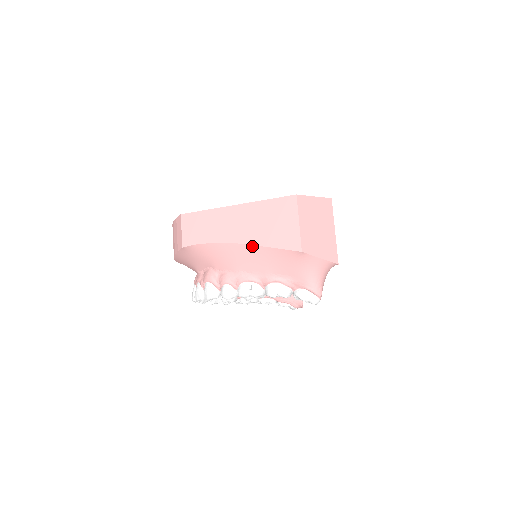
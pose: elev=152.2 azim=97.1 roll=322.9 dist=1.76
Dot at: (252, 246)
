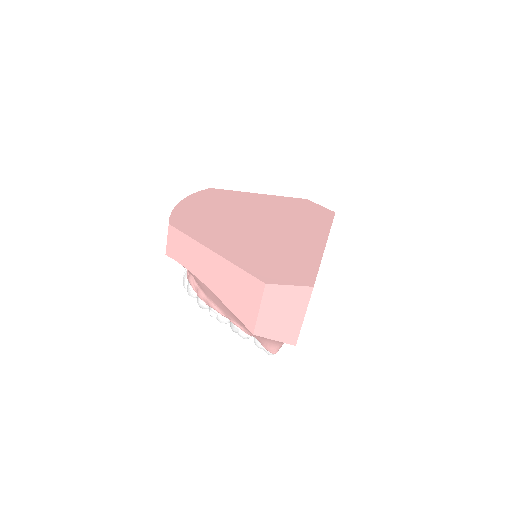
Dot at: (217, 297)
